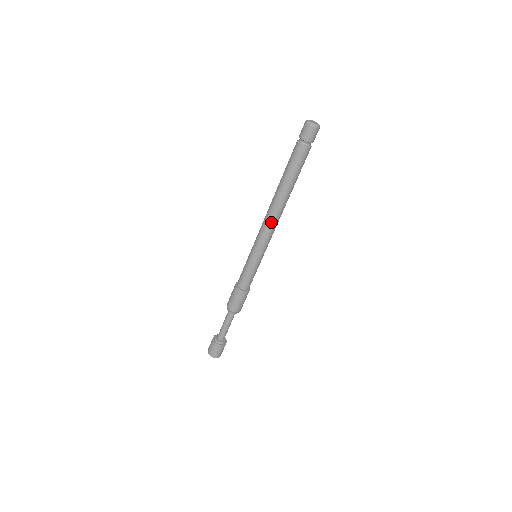
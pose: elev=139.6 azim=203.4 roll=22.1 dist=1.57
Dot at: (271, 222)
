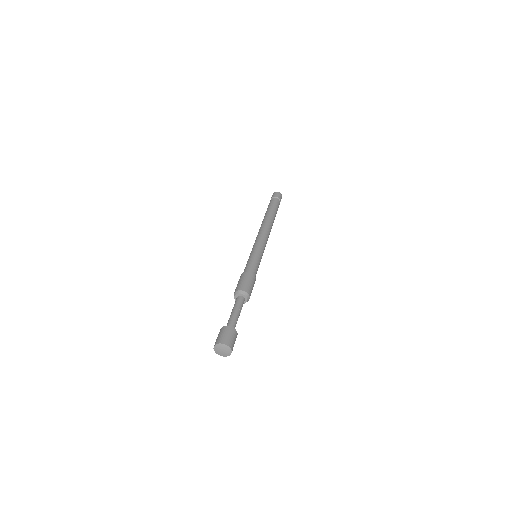
Dot at: (267, 232)
